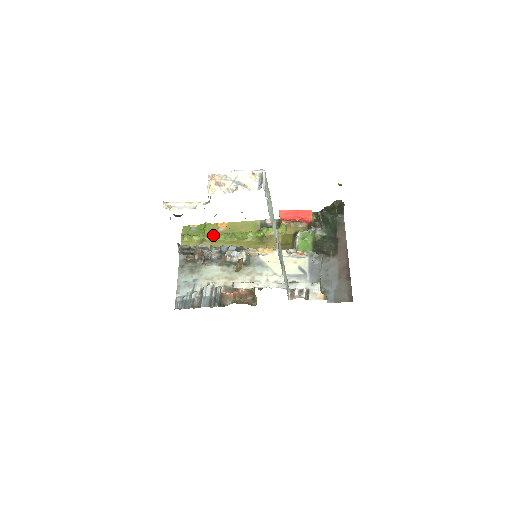
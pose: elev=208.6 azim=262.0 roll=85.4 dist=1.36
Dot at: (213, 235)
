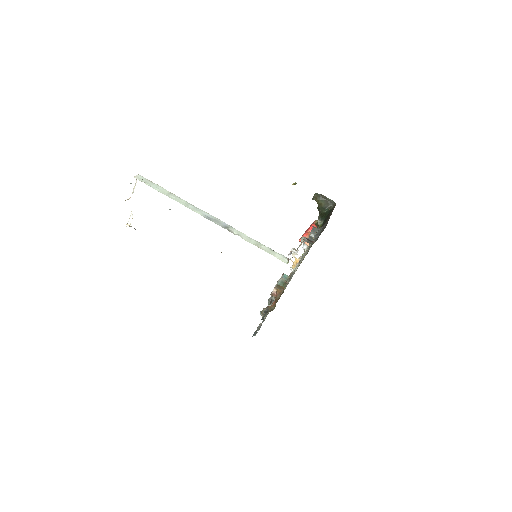
Dot at: occluded
